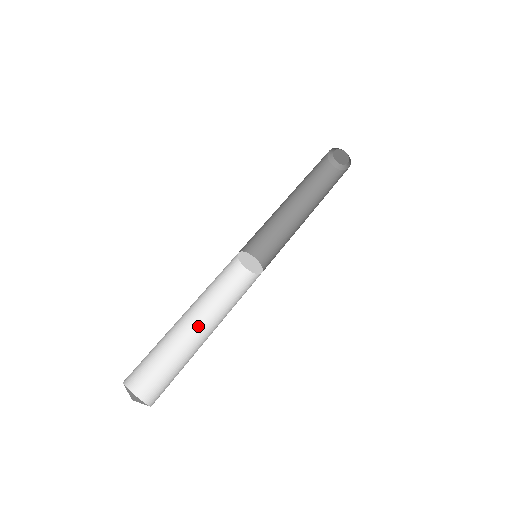
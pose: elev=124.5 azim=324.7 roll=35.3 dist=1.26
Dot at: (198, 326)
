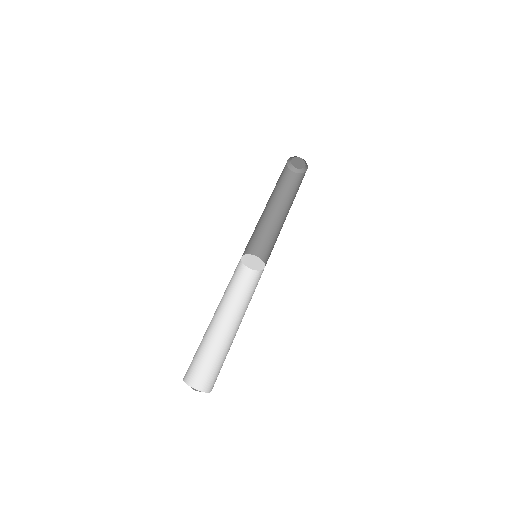
Dot at: (237, 325)
